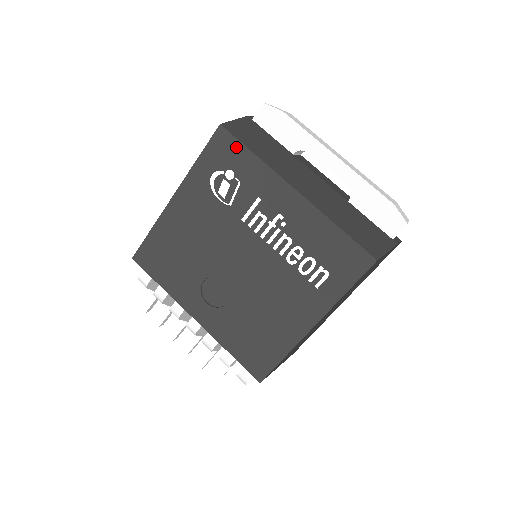
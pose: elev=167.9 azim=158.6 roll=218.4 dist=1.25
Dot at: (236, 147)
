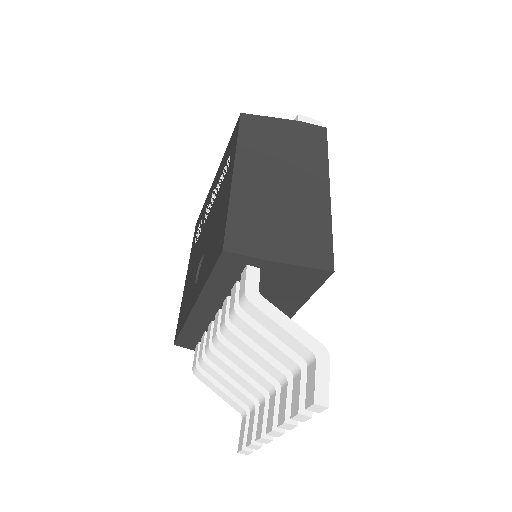
Dot at: (200, 216)
